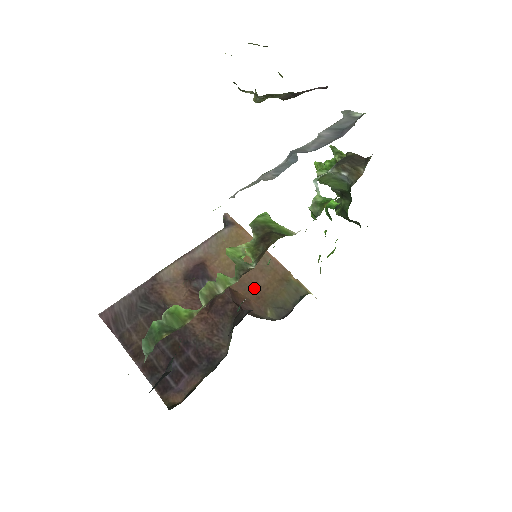
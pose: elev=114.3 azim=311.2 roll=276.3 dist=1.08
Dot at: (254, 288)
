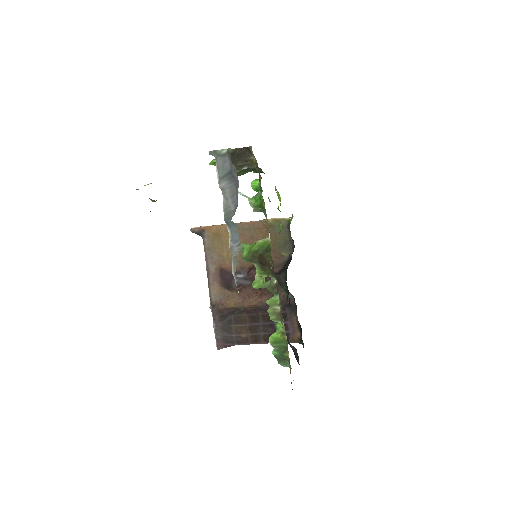
Dot at: occluded
